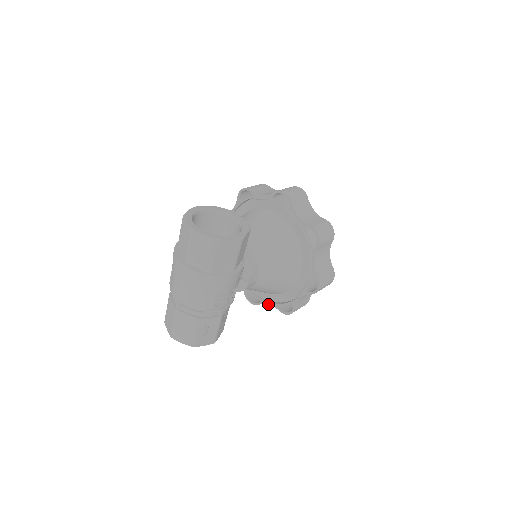
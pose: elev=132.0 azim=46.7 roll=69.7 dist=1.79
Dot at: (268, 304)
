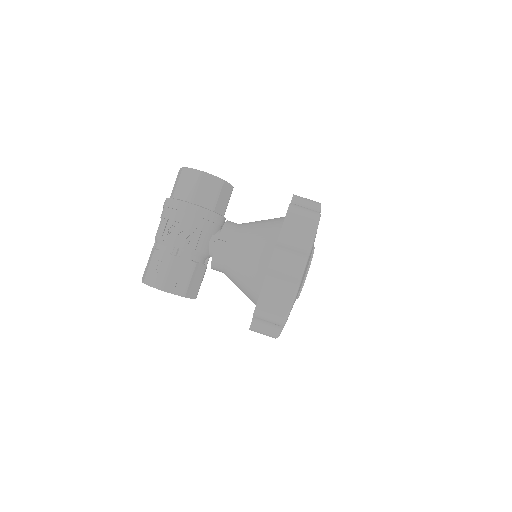
Dot at: (253, 317)
